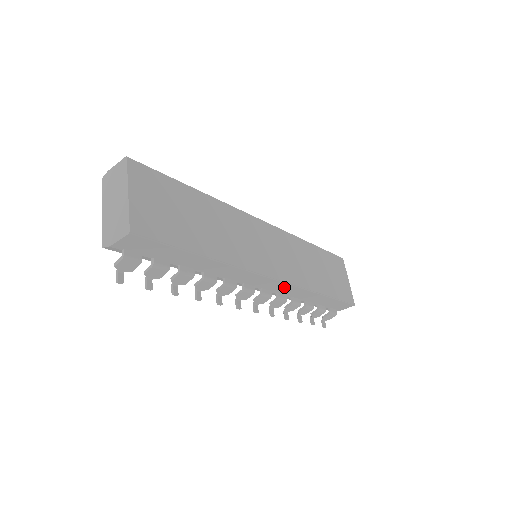
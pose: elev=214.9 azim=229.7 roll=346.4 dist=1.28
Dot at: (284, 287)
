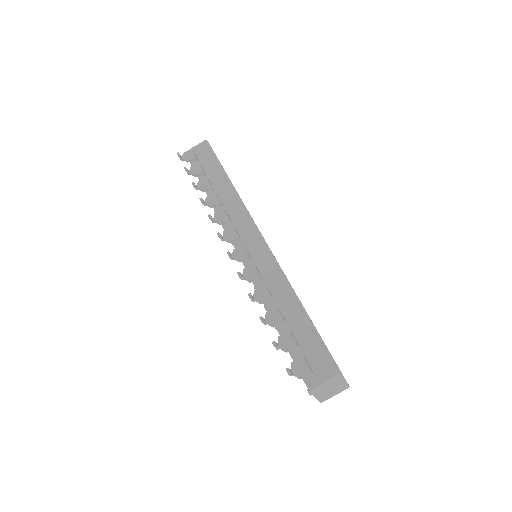
Dot at: (265, 256)
